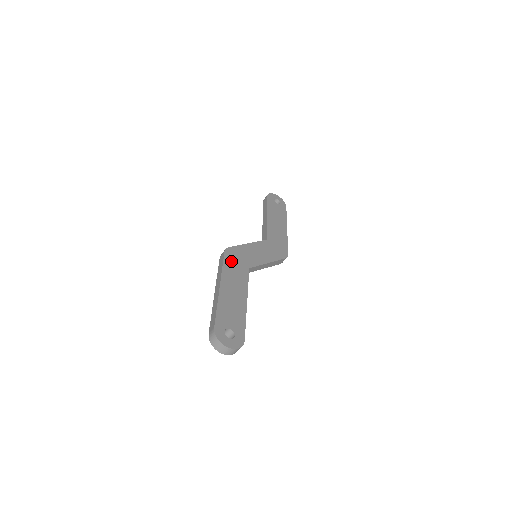
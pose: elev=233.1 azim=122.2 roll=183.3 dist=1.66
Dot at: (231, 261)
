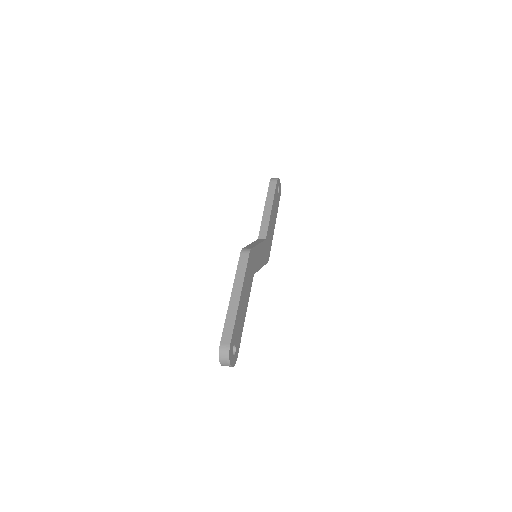
Dot at: (250, 266)
